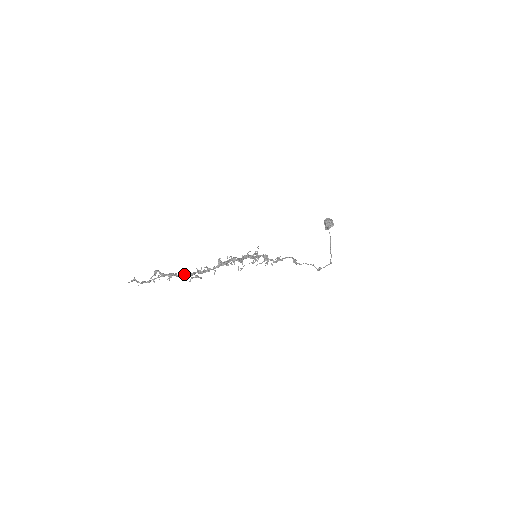
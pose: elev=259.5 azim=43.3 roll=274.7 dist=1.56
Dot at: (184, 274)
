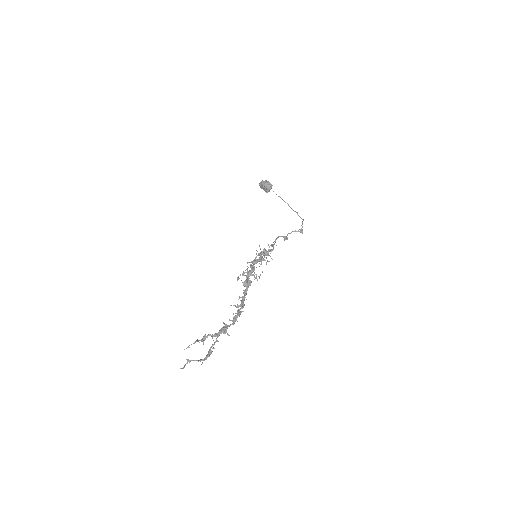
Dot at: (233, 319)
